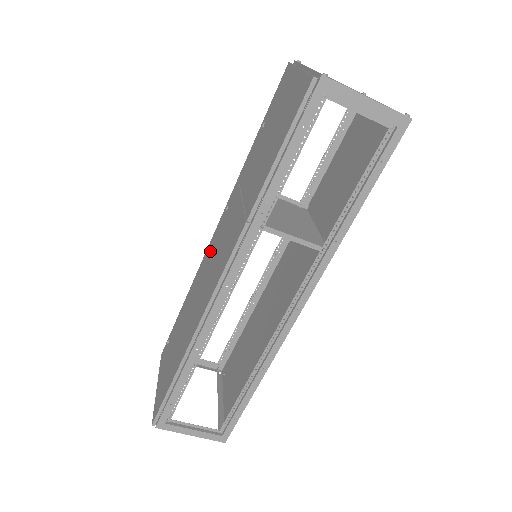
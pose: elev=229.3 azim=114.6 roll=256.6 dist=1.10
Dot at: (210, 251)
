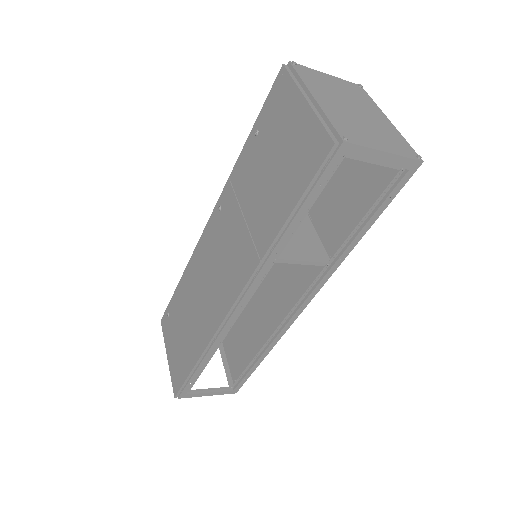
Dot at: (206, 248)
